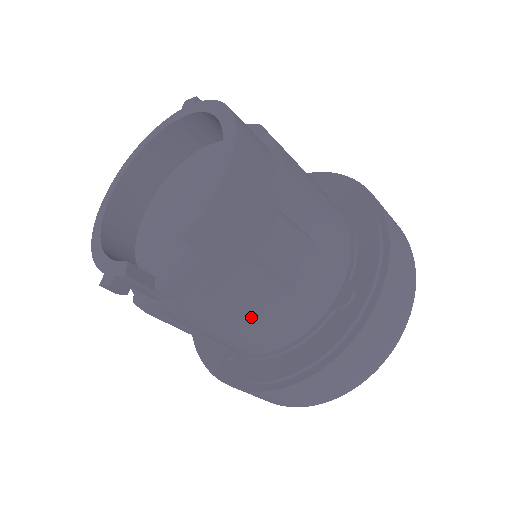
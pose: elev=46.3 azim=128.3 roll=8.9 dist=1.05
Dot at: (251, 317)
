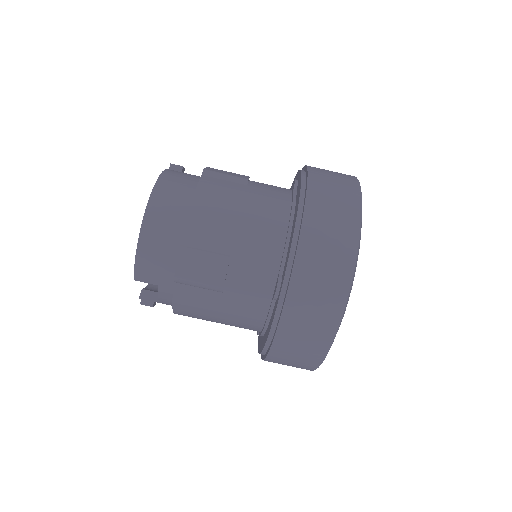
Dot at: (213, 313)
